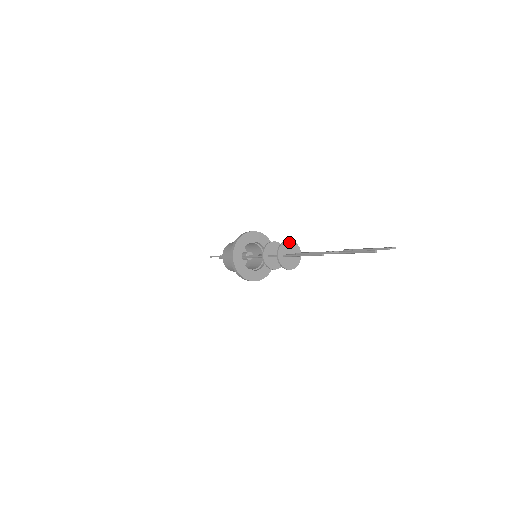
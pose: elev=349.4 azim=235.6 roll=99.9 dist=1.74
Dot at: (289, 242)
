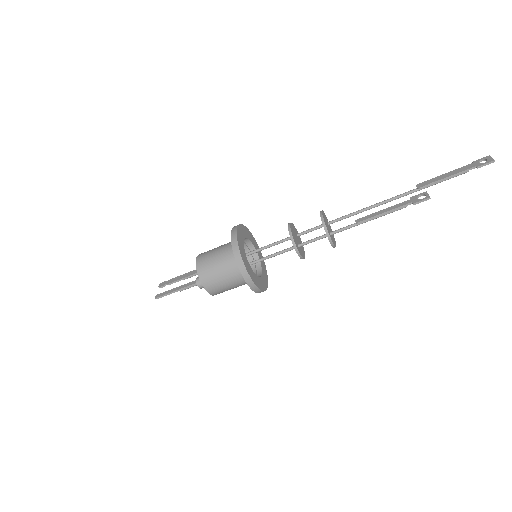
Dot at: (323, 215)
